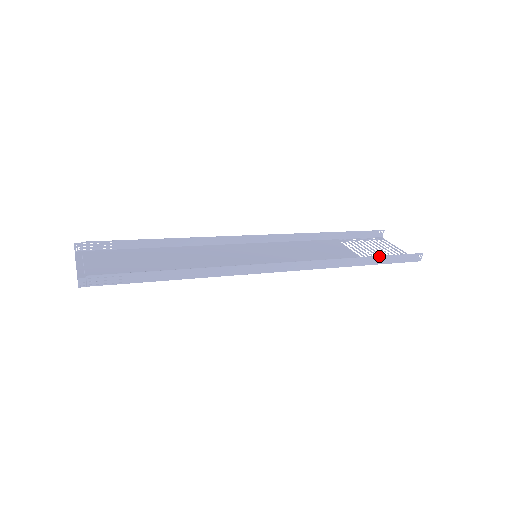
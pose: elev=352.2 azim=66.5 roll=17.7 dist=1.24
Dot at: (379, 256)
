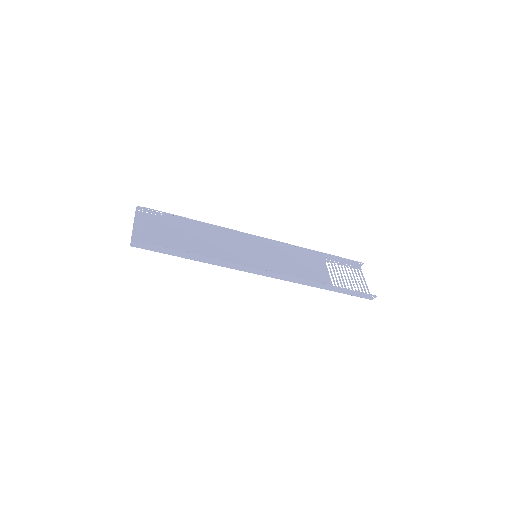
Dot at: (342, 288)
